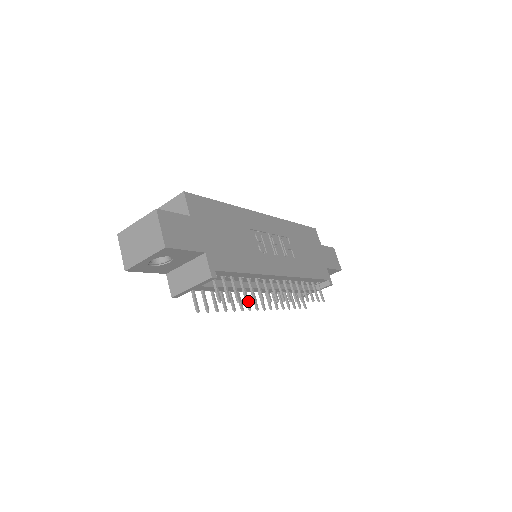
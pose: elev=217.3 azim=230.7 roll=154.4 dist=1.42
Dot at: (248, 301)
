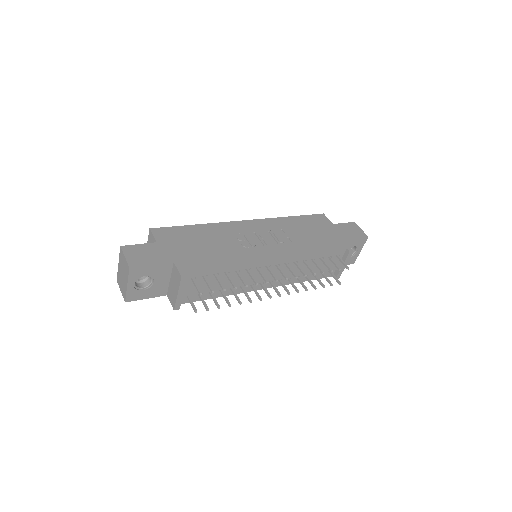
Dot at: (236, 288)
